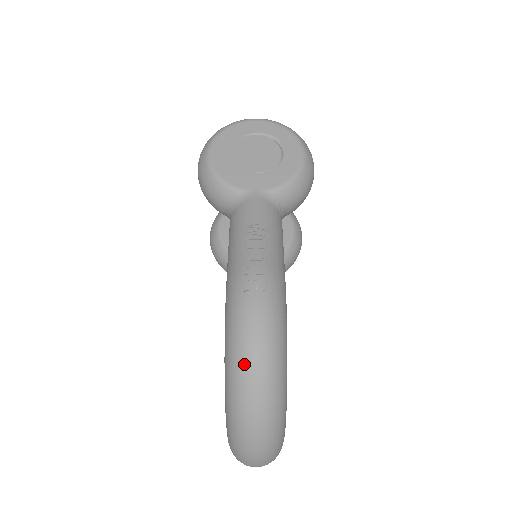
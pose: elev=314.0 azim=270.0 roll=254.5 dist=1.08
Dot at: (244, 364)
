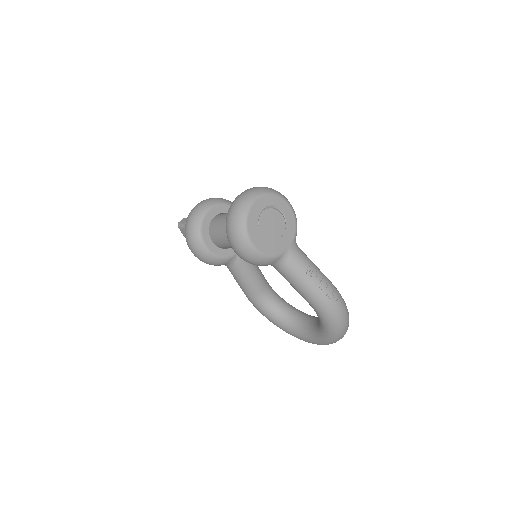
Dot at: (343, 326)
